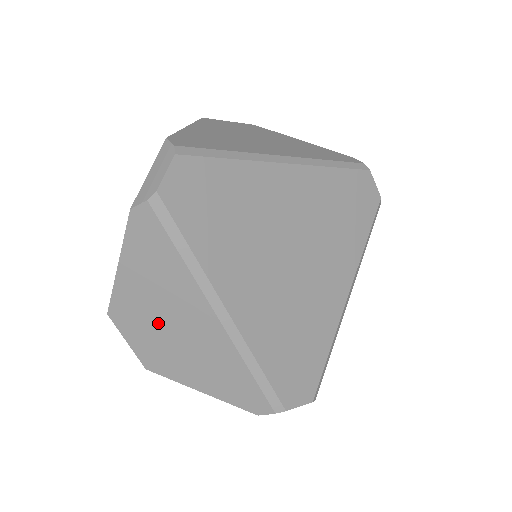
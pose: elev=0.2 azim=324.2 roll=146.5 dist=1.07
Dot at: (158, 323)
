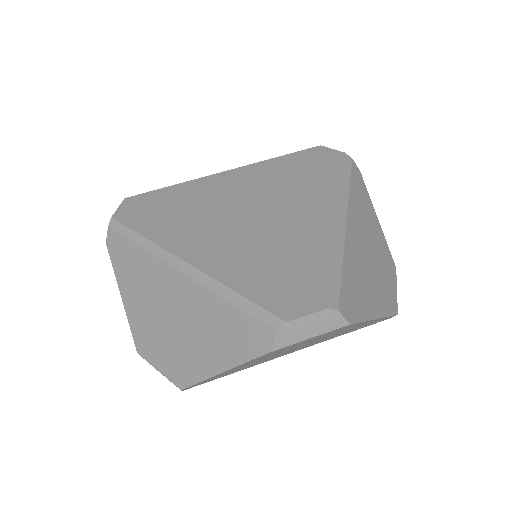
Dot at: (160, 324)
